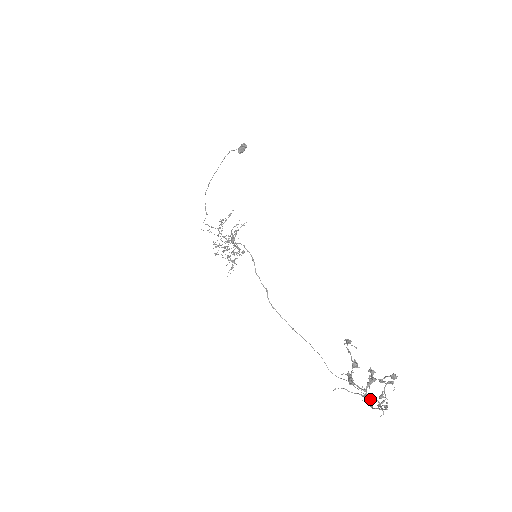
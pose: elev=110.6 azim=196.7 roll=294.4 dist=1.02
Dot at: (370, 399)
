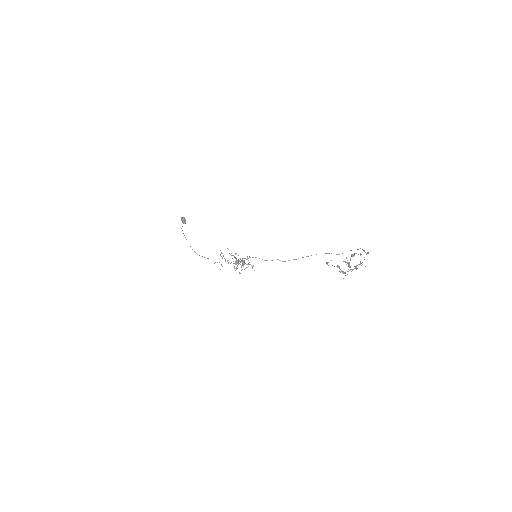
Dot at: (356, 268)
